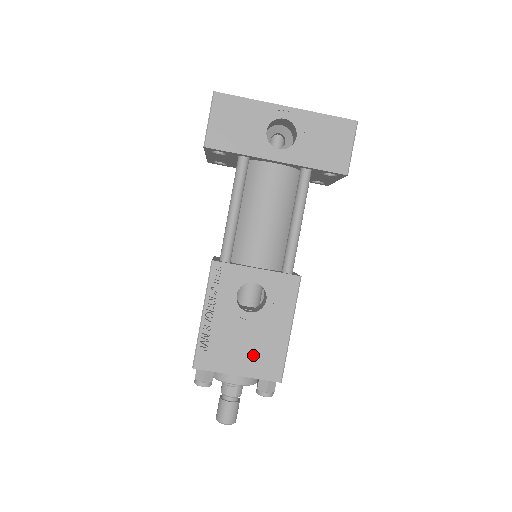
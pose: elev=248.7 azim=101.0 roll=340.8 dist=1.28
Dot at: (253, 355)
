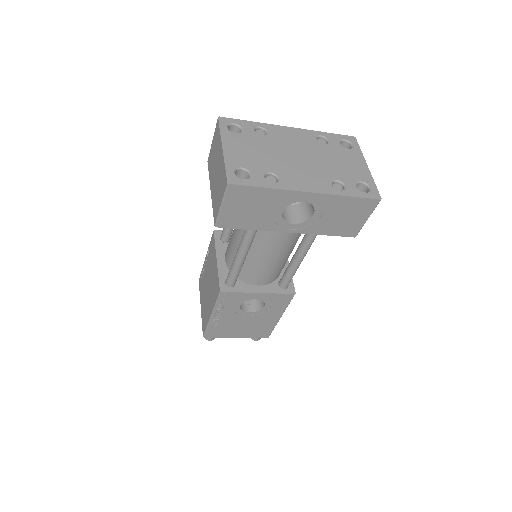
Dot at: (250, 329)
